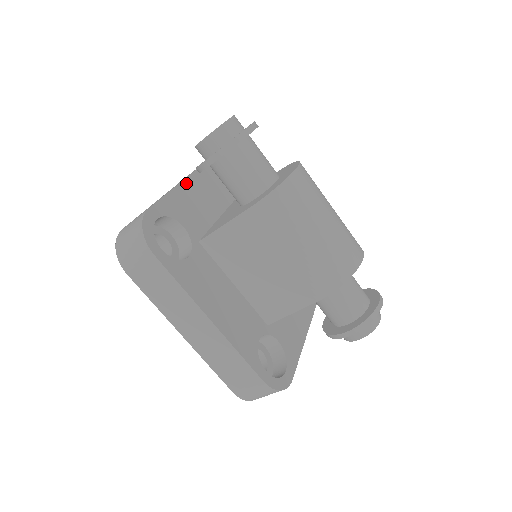
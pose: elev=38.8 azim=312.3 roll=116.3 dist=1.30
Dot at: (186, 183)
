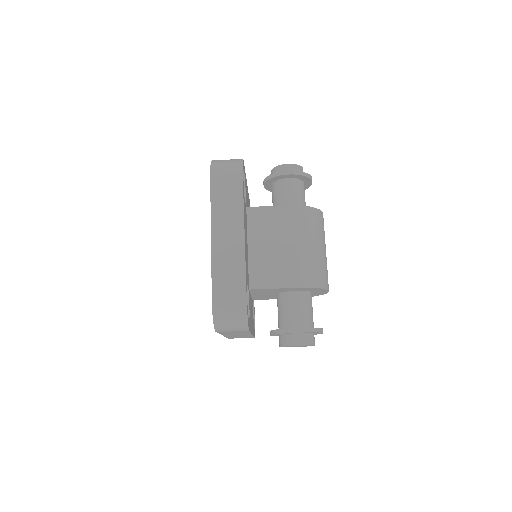
Dot at: occluded
